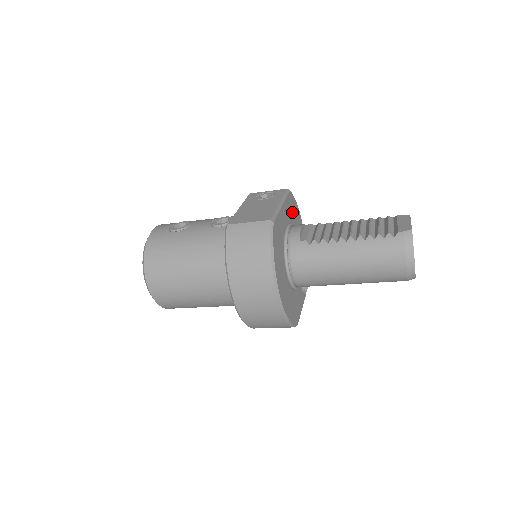
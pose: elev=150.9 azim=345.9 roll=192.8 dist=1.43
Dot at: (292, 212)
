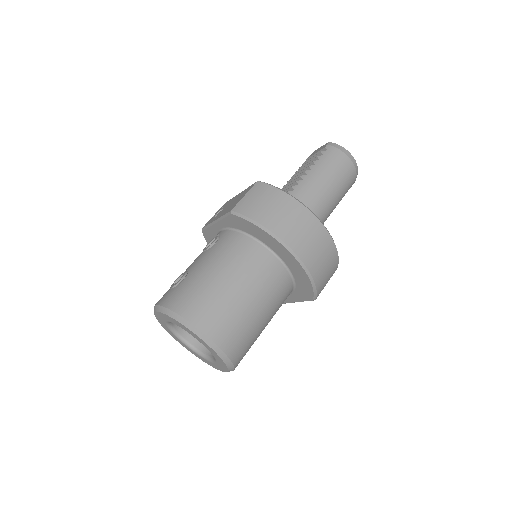
Dot at: occluded
